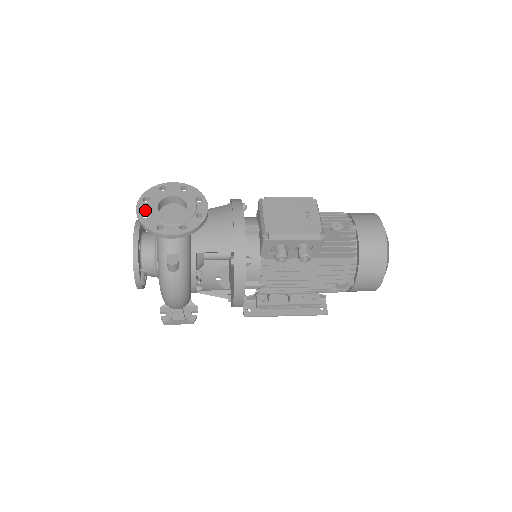
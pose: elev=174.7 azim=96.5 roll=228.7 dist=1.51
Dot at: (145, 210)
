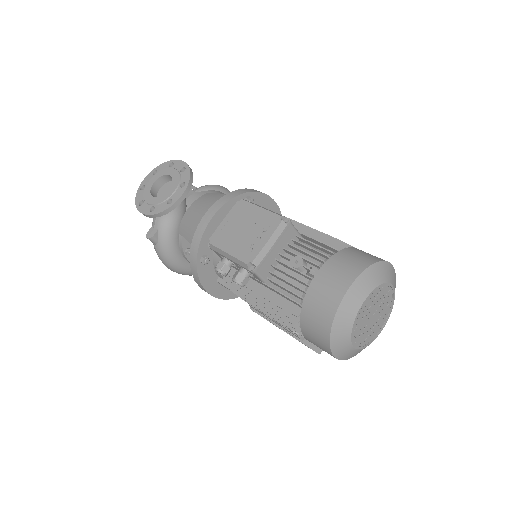
Dot at: (146, 183)
